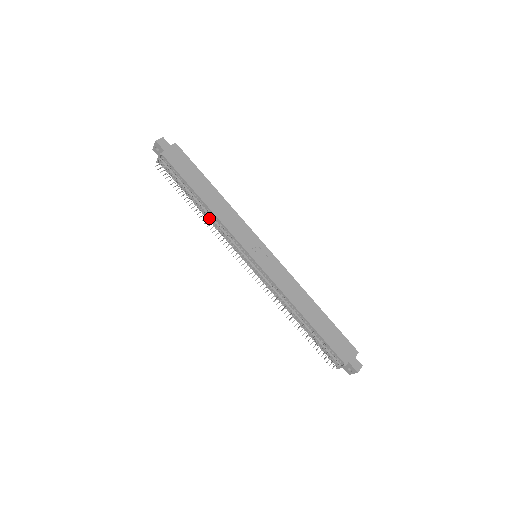
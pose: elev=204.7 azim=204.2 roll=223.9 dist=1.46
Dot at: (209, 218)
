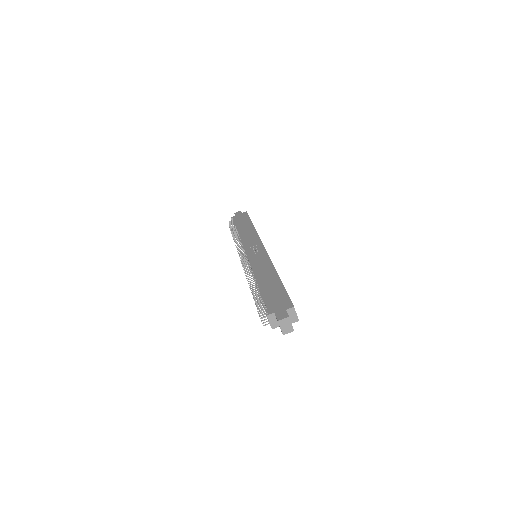
Dot at: occluded
